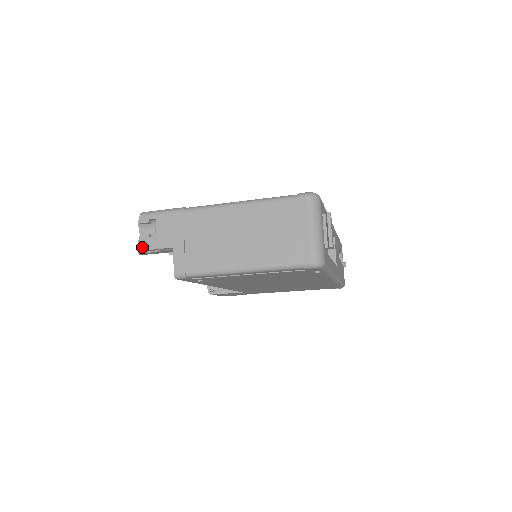
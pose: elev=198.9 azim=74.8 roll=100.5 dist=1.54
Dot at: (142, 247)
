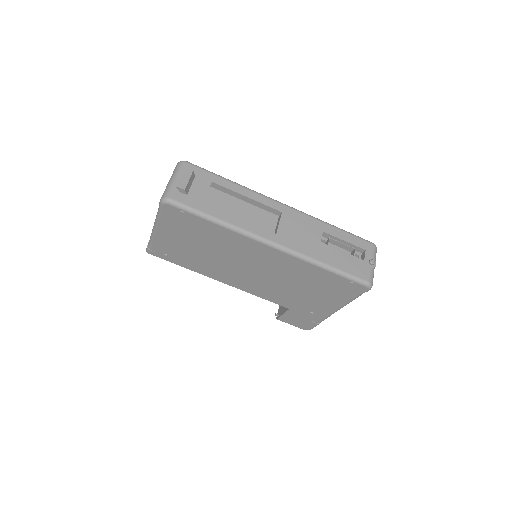
Dot at: occluded
